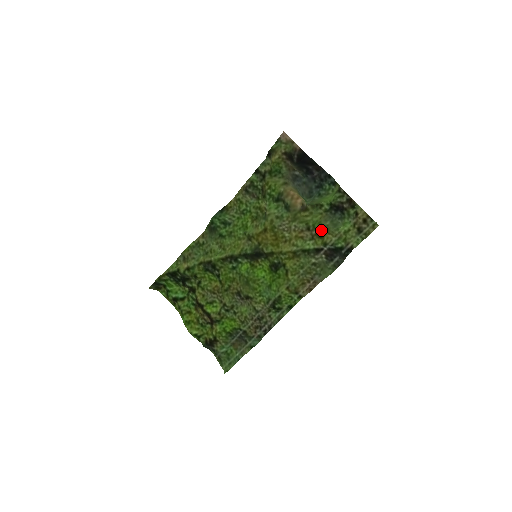
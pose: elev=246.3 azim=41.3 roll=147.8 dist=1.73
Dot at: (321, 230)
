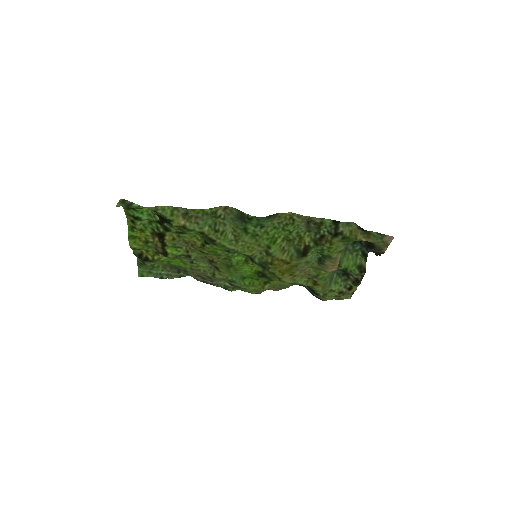
Dot at: (321, 283)
